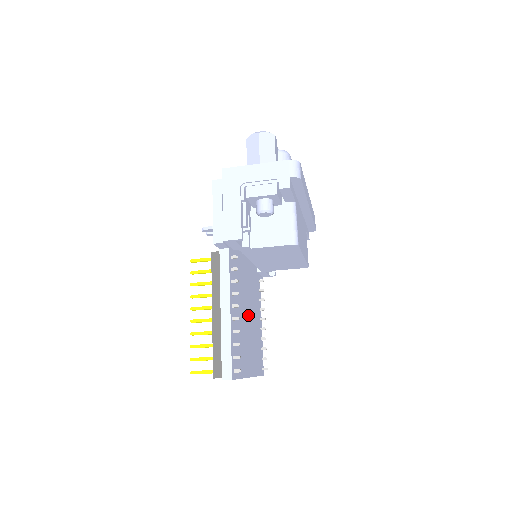
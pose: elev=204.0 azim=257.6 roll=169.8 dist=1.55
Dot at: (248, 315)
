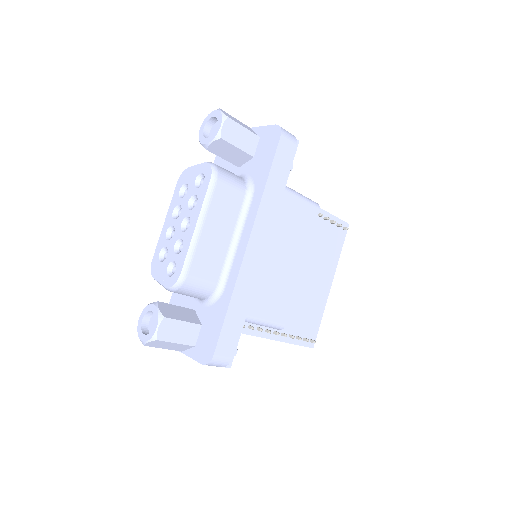
Dot at: occluded
